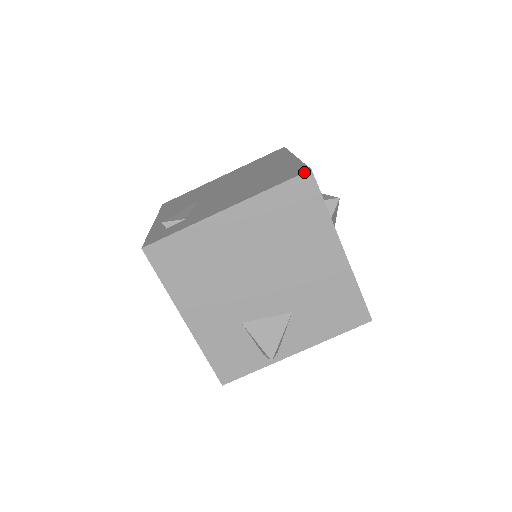
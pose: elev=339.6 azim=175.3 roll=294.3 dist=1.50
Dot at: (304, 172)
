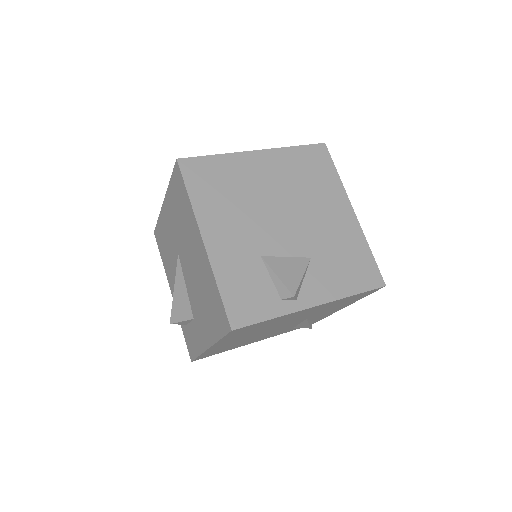
Dot at: (320, 143)
